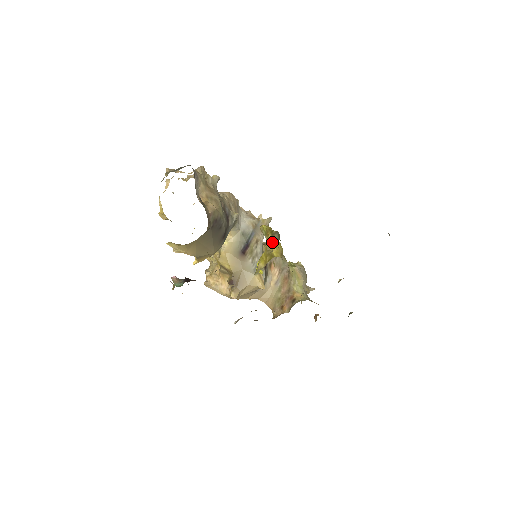
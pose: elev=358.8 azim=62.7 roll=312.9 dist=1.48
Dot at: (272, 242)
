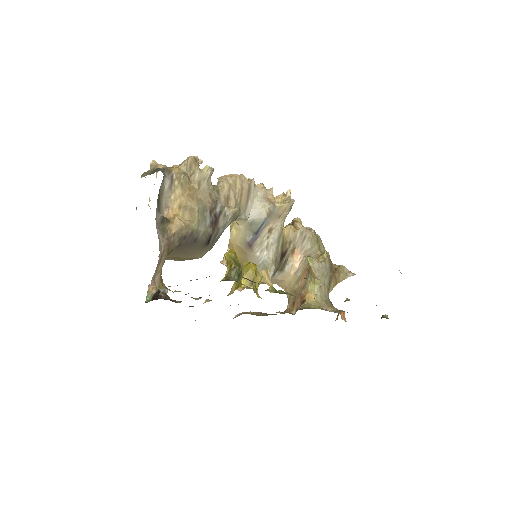
Dot at: (245, 266)
